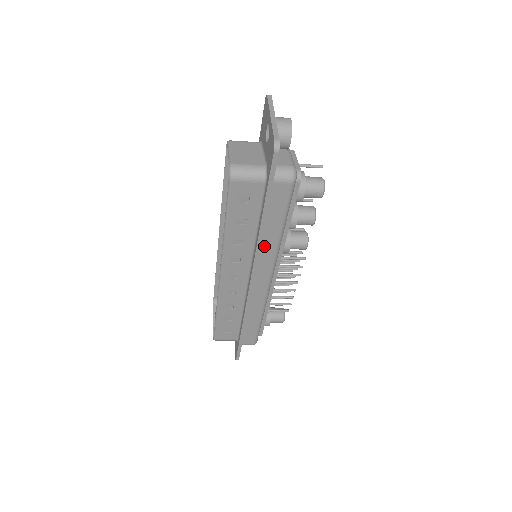
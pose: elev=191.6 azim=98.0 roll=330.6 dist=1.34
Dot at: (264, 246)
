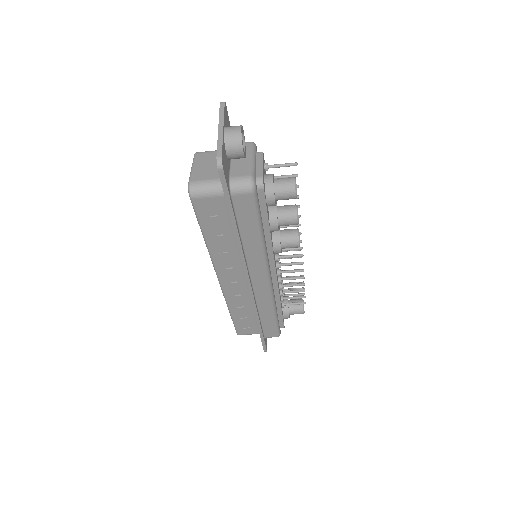
Dot at: (248, 252)
